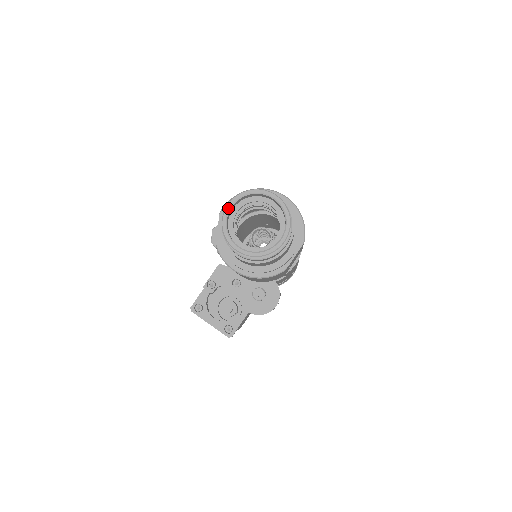
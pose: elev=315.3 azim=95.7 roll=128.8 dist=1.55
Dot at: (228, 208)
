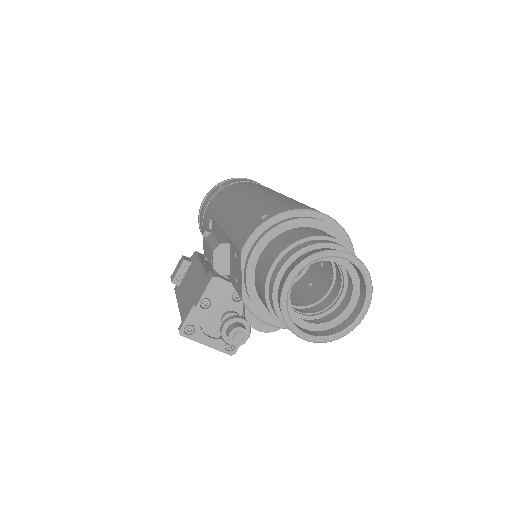
Dot at: (288, 284)
